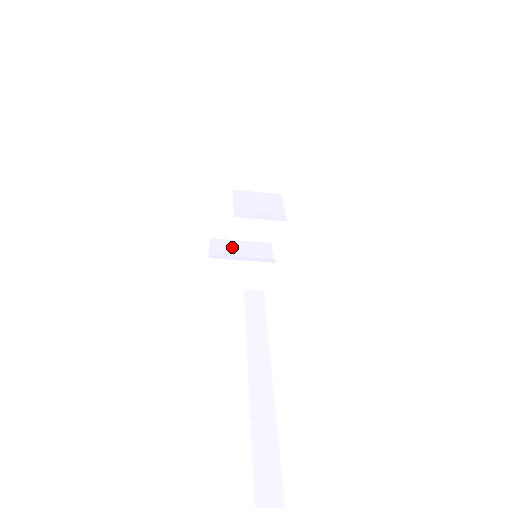
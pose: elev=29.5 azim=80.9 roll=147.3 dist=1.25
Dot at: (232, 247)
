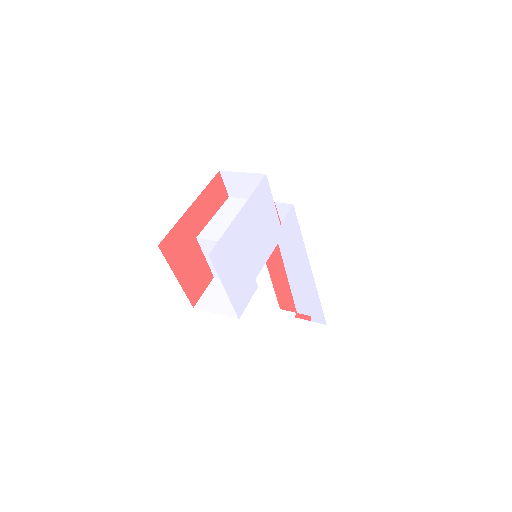
Dot at: occluded
